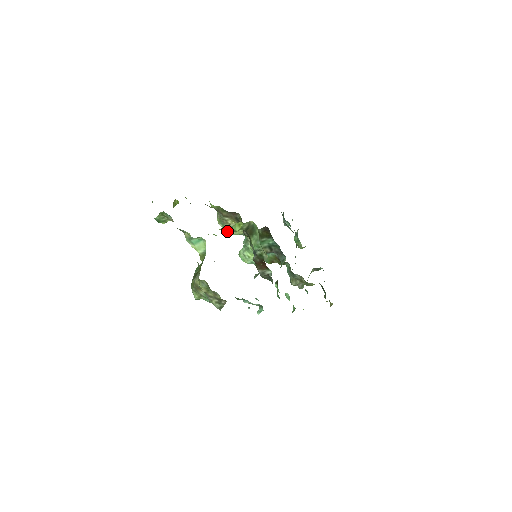
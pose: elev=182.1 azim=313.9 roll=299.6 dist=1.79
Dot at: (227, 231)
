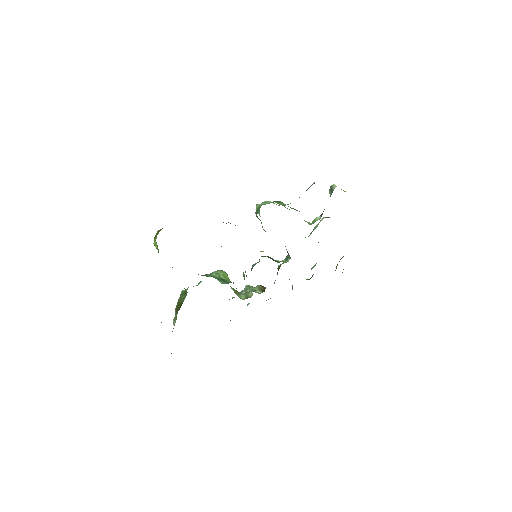
Dot at: (230, 223)
